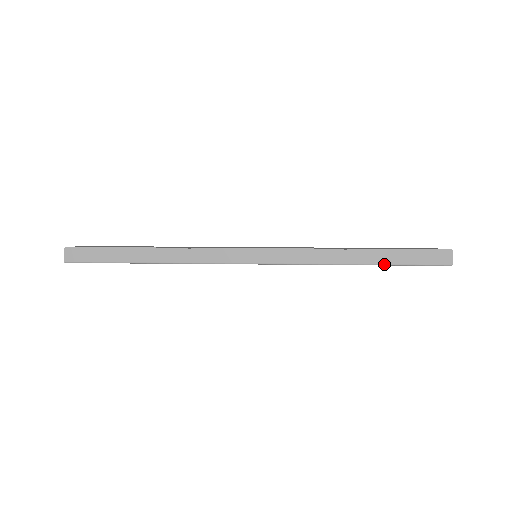
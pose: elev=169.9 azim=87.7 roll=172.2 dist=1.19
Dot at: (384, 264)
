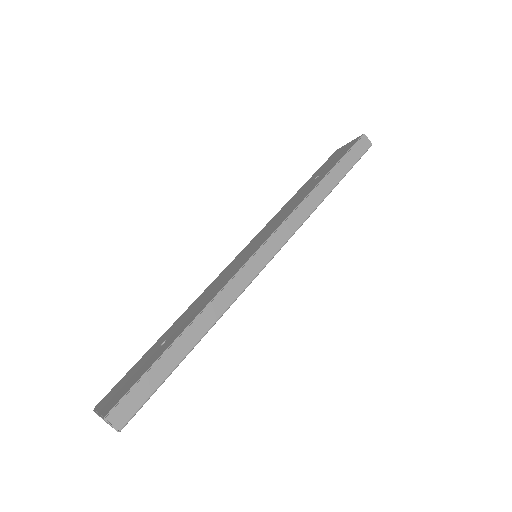
Dot at: (343, 177)
